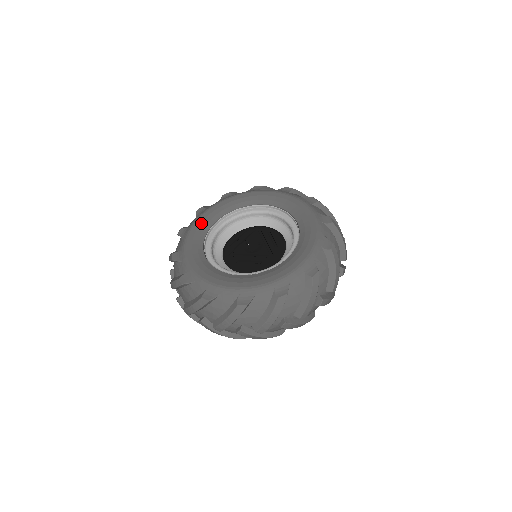
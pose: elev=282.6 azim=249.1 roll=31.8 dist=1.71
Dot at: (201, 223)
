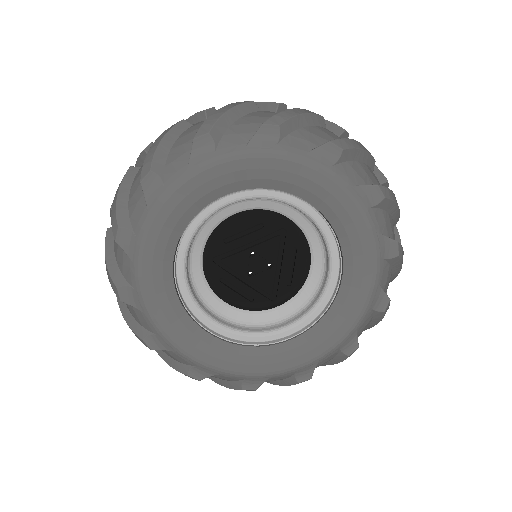
Dot at: (191, 193)
